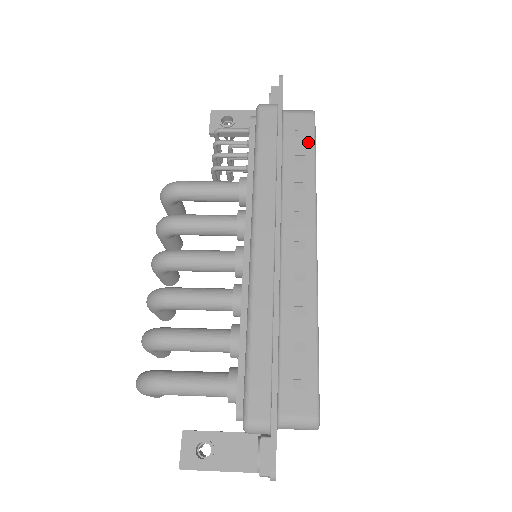
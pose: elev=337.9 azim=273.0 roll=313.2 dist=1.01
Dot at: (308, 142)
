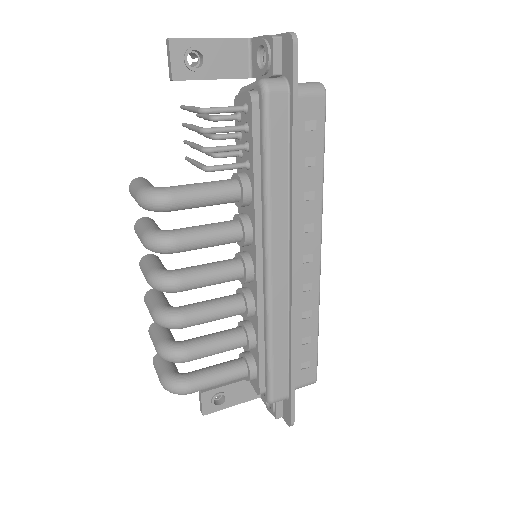
Dot at: (318, 138)
